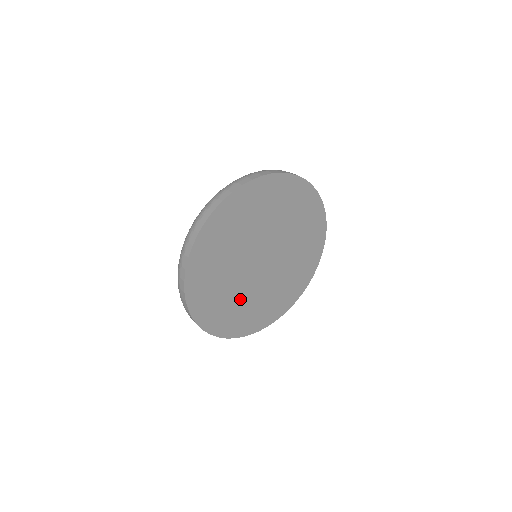
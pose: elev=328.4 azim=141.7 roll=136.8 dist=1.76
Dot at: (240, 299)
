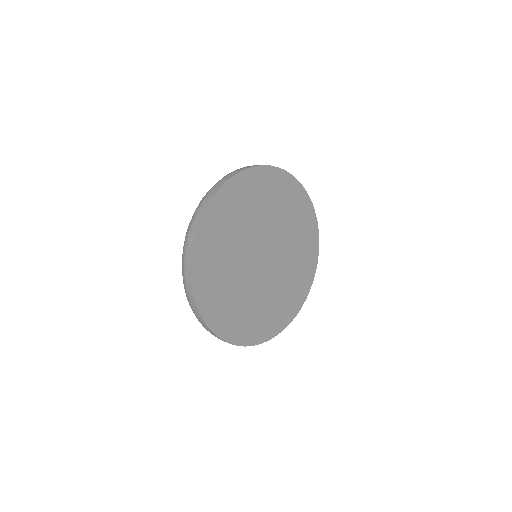
Dot at: (243, 297)
